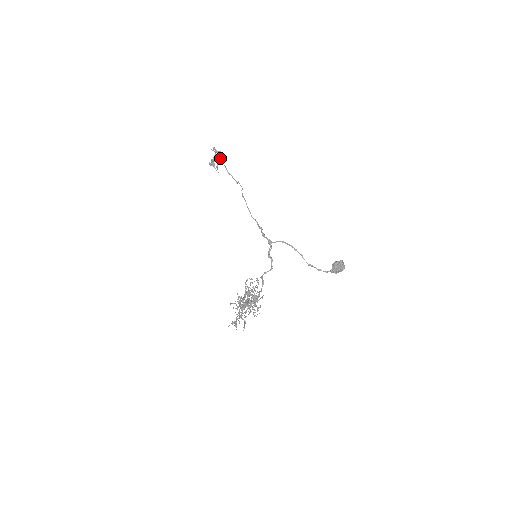
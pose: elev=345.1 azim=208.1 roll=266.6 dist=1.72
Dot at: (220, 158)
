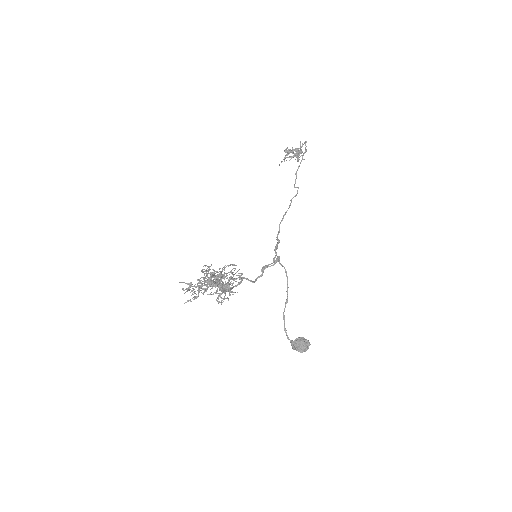
Dot at: occluded
